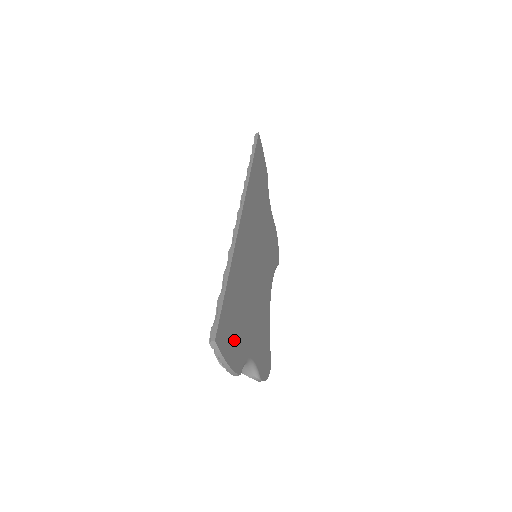
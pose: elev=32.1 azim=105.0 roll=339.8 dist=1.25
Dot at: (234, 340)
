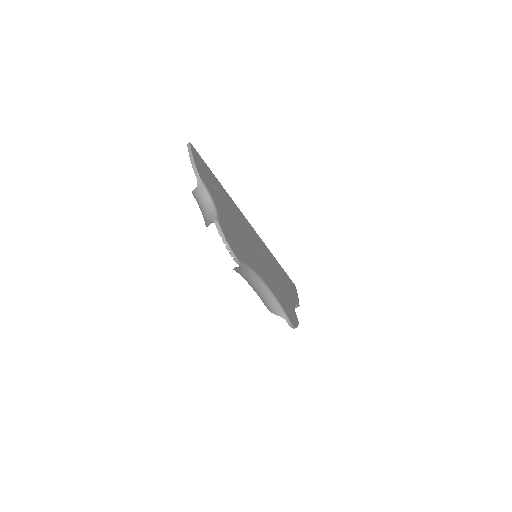
Dot at: (204, 173)
